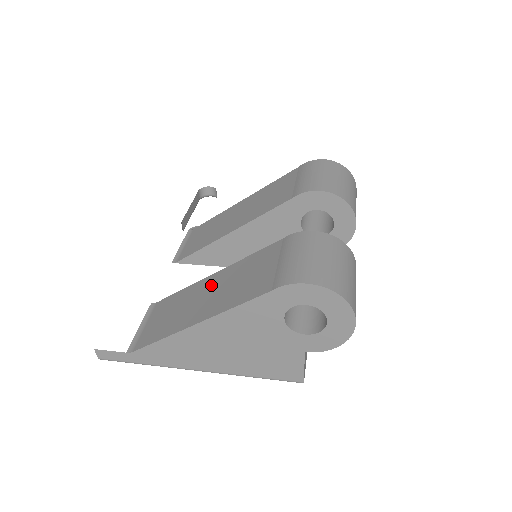
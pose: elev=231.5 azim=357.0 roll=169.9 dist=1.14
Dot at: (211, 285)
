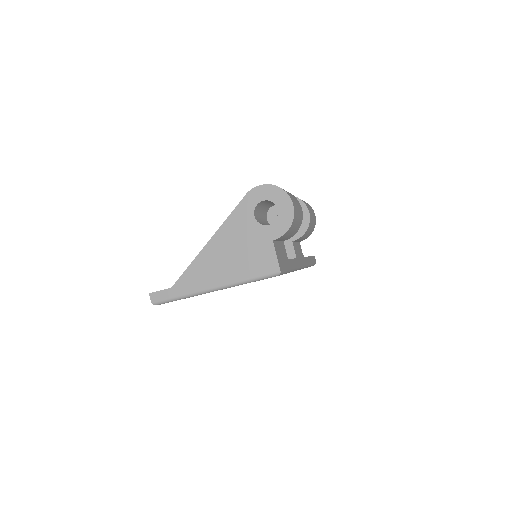
Dot at: occluded
